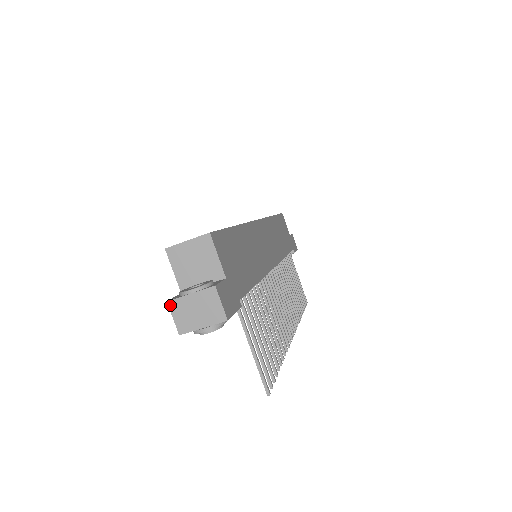
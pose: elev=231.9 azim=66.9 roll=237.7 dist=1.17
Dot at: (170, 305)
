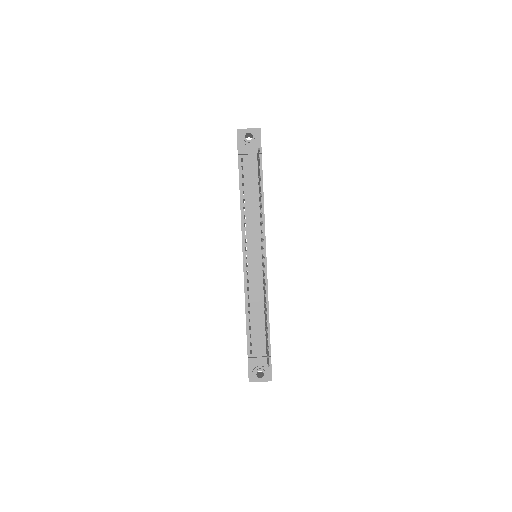
Dot at: occluded
